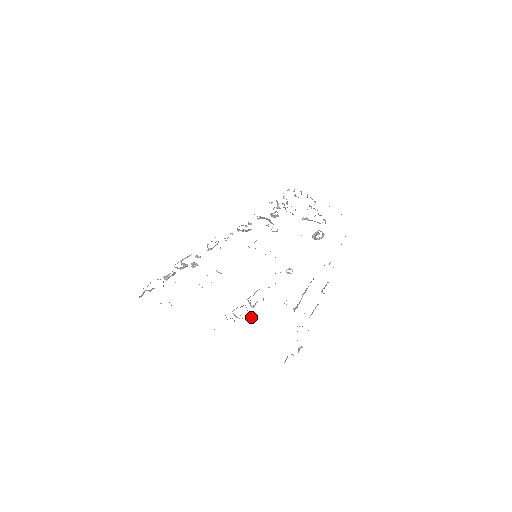
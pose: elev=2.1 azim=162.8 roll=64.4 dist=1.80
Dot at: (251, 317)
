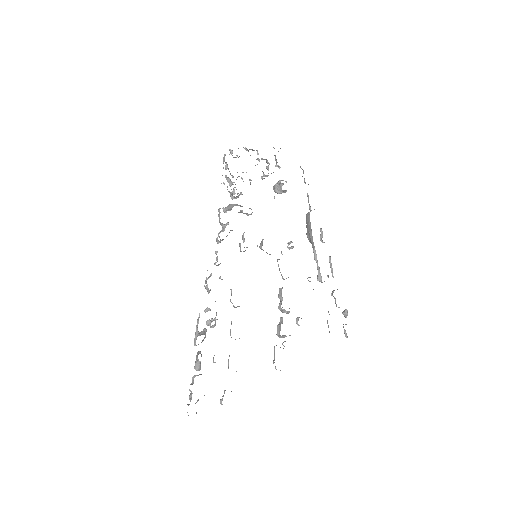
Dot at: (297, 324)
